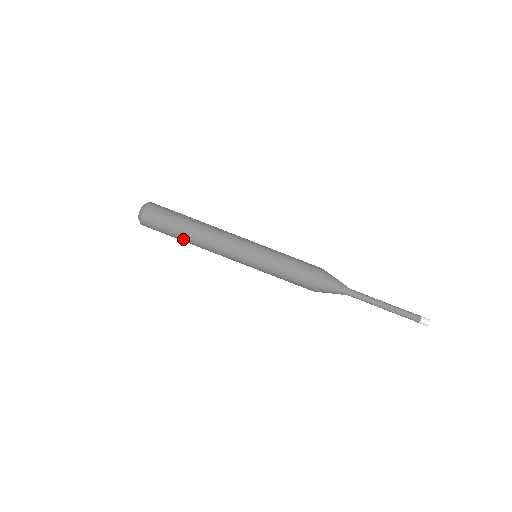
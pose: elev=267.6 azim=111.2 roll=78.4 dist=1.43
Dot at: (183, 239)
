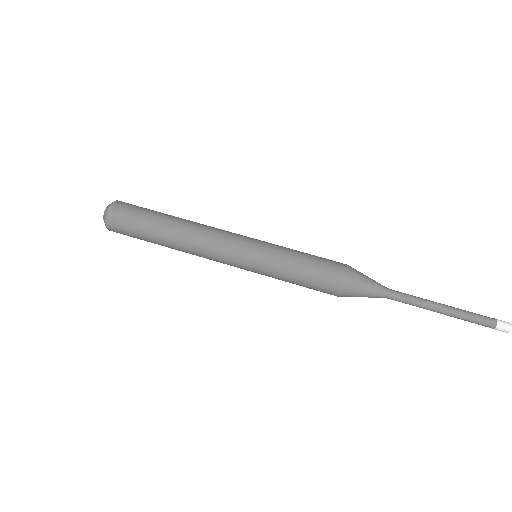
Dot at: (160, 243)
